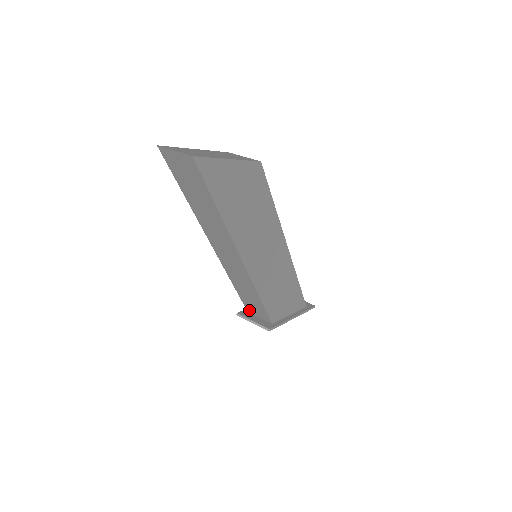
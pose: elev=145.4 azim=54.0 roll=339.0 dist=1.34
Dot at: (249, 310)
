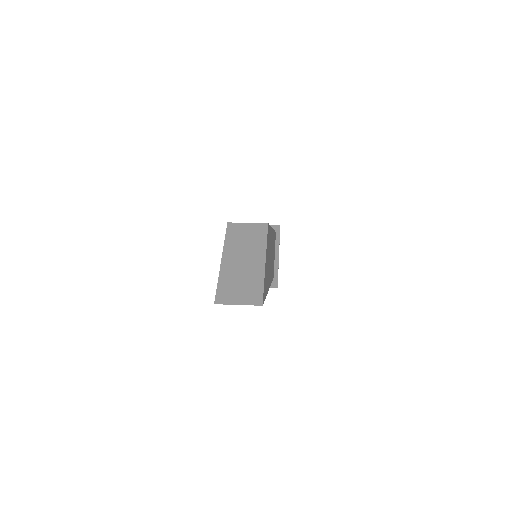
Dot at: occluded
